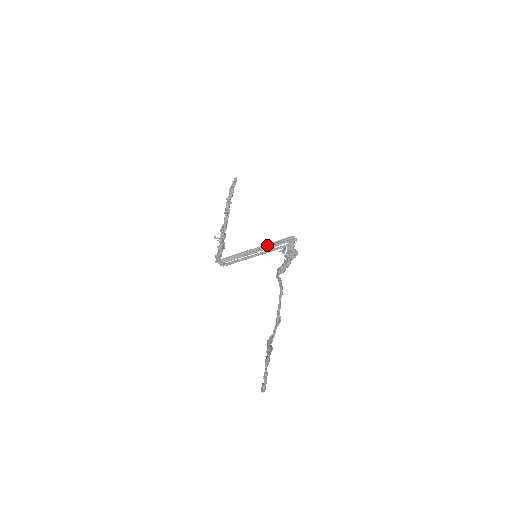
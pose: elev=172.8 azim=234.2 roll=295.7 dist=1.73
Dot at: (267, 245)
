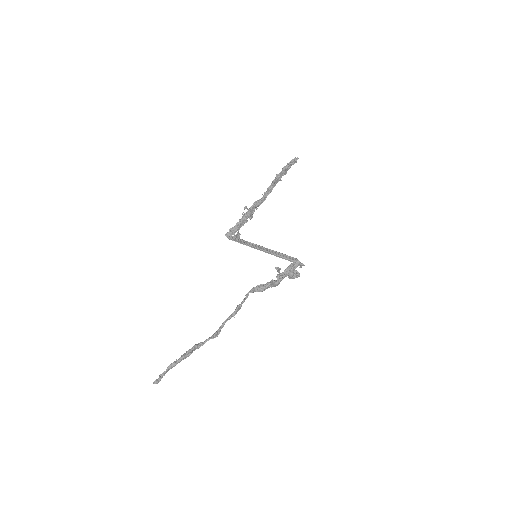
Dot at: (271, 253)
